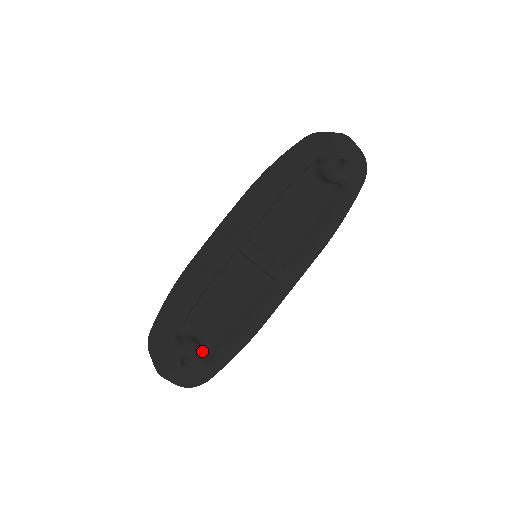
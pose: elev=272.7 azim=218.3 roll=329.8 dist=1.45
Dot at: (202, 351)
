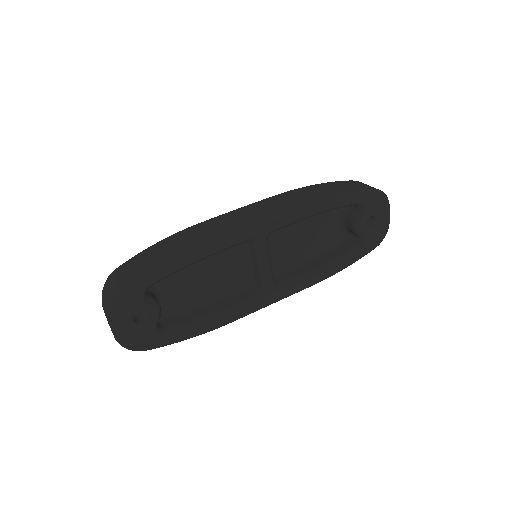
Dot at: occluded
